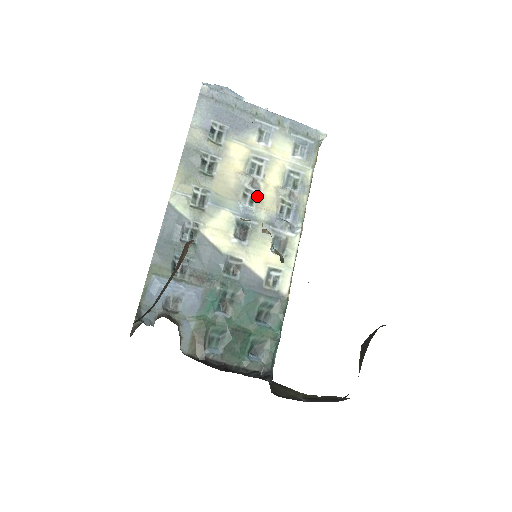
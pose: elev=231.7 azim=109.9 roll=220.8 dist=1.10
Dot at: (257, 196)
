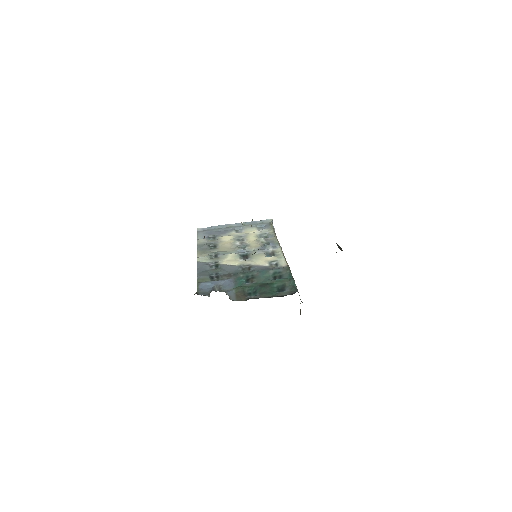
Dot at: (246, 246)
